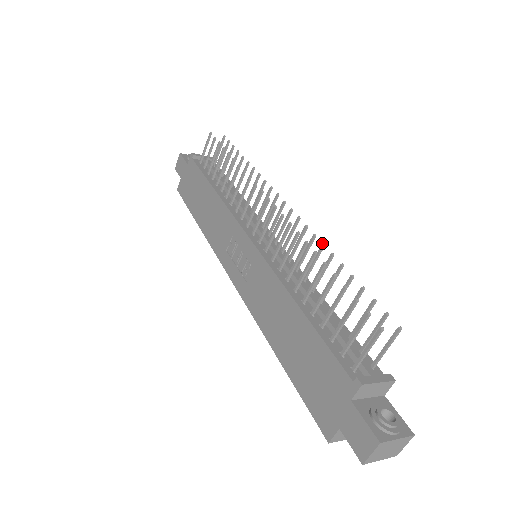
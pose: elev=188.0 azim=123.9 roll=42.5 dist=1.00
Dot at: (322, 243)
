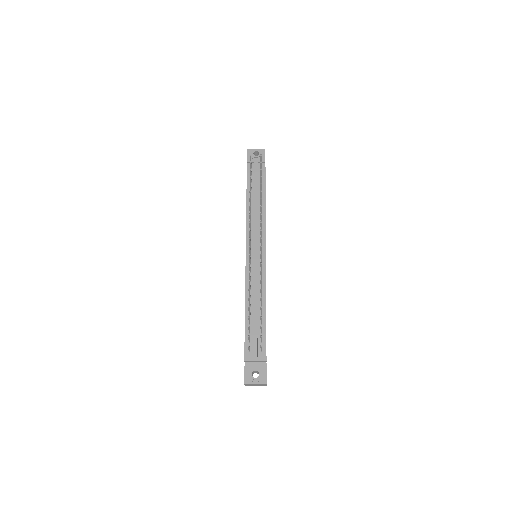
Dot at: (260, 280)
